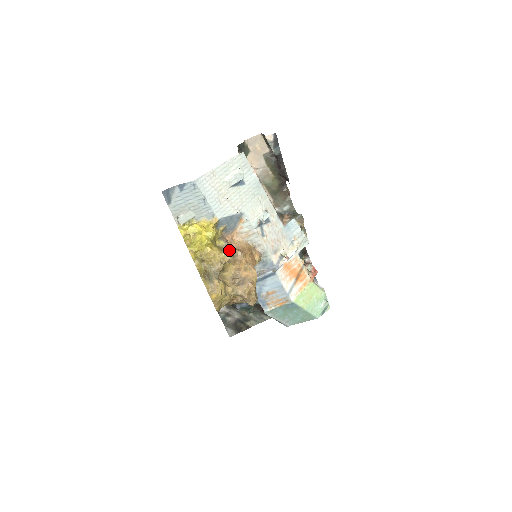
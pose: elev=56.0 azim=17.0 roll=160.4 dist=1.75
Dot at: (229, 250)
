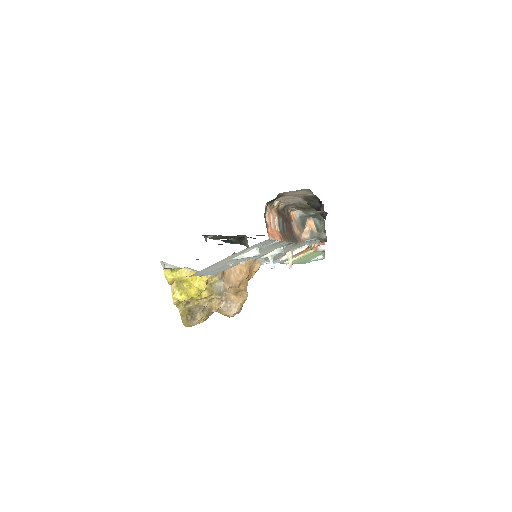
Dot at: (221, 289)
